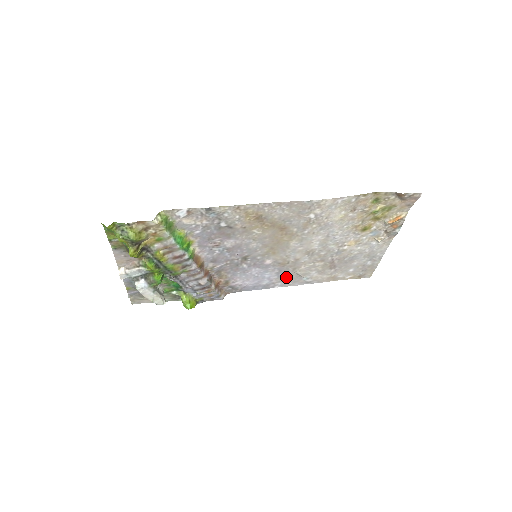
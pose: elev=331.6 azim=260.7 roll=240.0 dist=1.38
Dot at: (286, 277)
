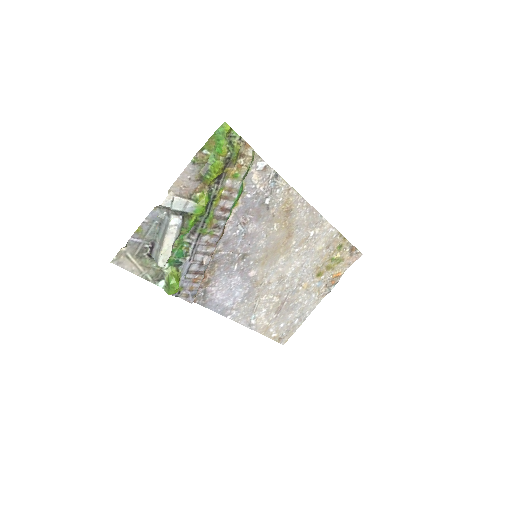
Dot at: (245, 306)
